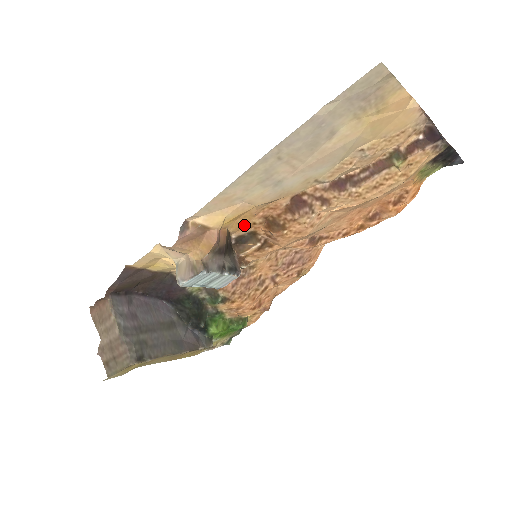
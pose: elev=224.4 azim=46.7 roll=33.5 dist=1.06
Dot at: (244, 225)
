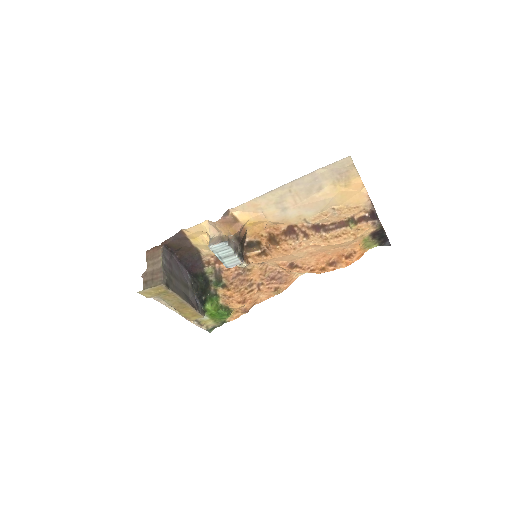
Dot at: (256, 234)
